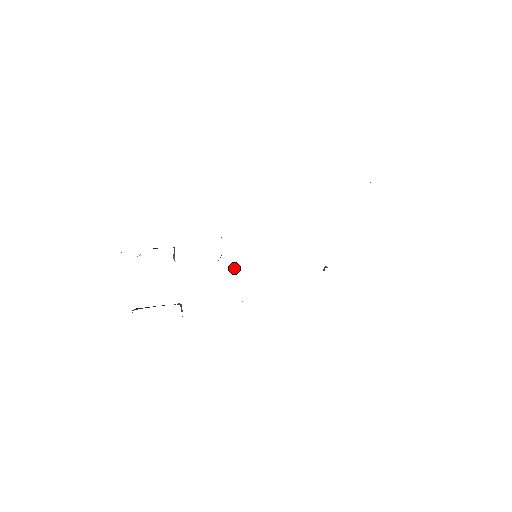
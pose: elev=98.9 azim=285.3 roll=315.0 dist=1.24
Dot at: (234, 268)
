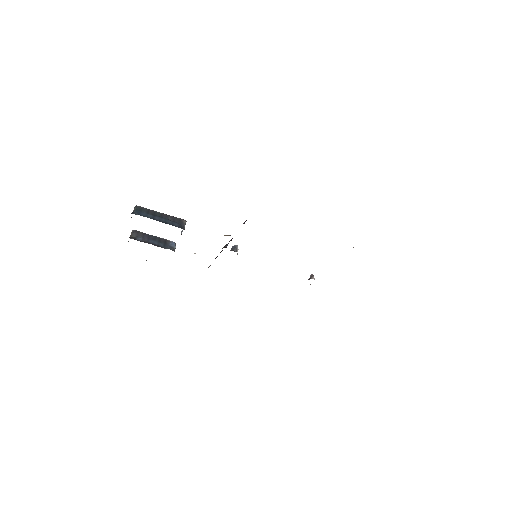
Dot at: (234, 248)
